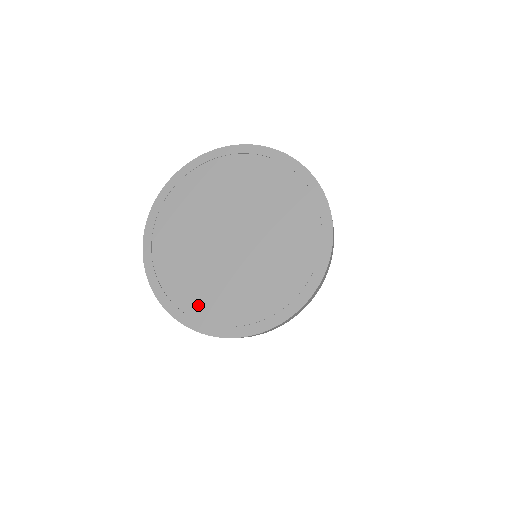
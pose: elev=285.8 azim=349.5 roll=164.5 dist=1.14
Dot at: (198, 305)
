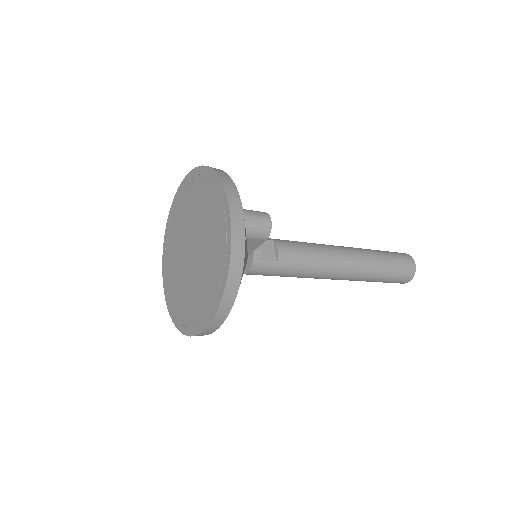
Dot at: (181, 311)
